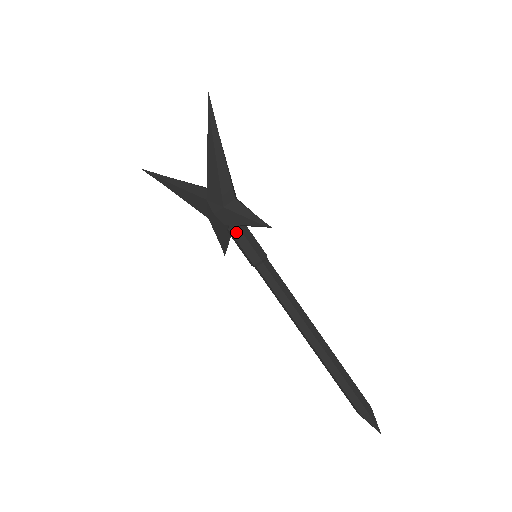
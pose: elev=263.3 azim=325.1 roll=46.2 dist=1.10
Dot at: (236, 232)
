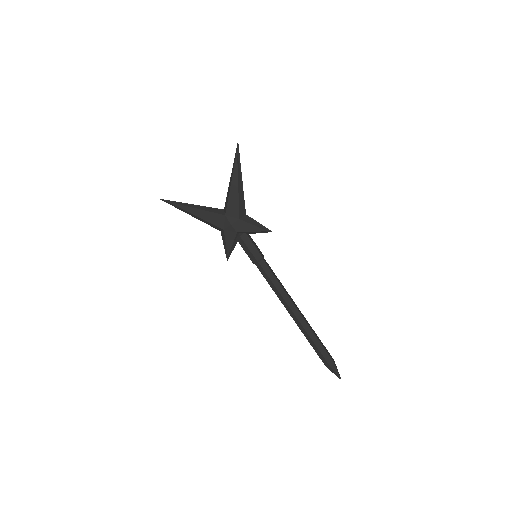
Dot at: (245, 238)
